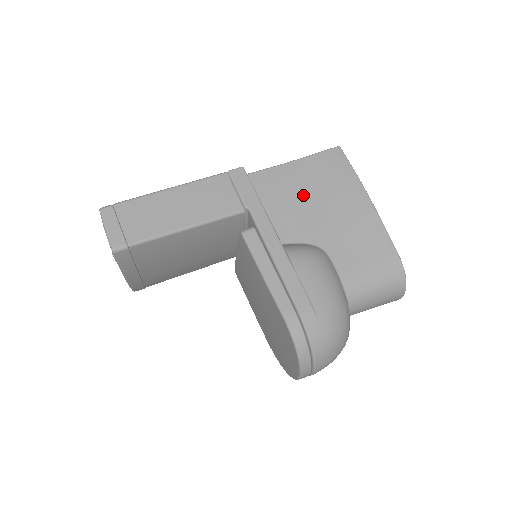
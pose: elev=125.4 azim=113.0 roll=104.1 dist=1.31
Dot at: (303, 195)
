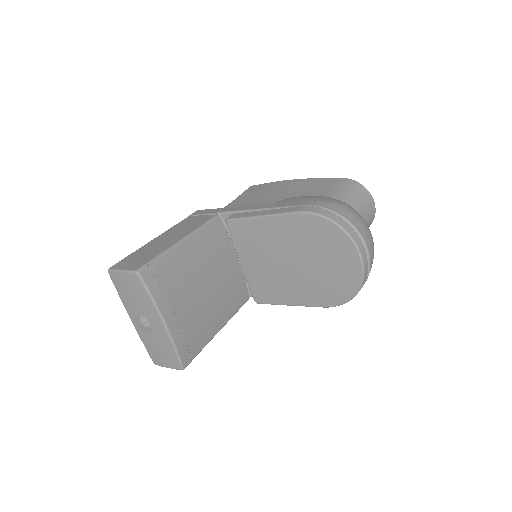
Dot at: (252, 204)
